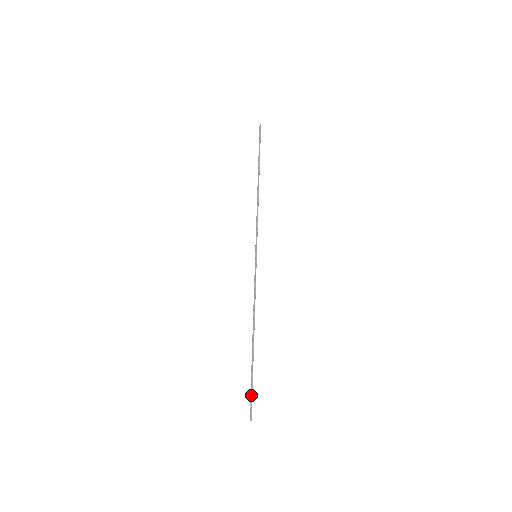
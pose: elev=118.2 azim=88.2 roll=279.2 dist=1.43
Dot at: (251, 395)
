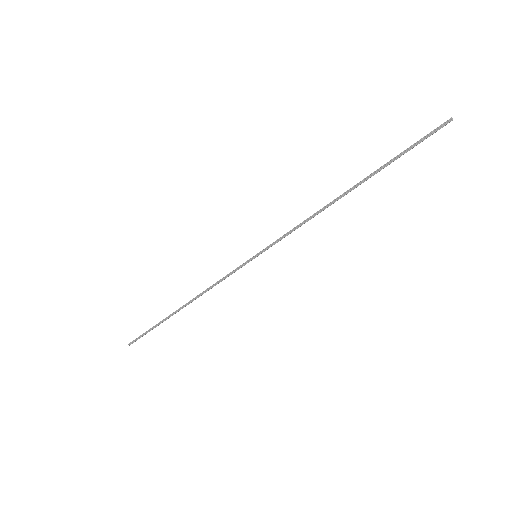
Dot at: (144, 334)
